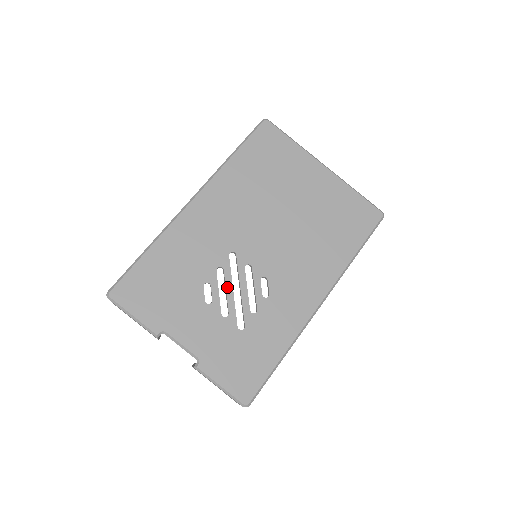
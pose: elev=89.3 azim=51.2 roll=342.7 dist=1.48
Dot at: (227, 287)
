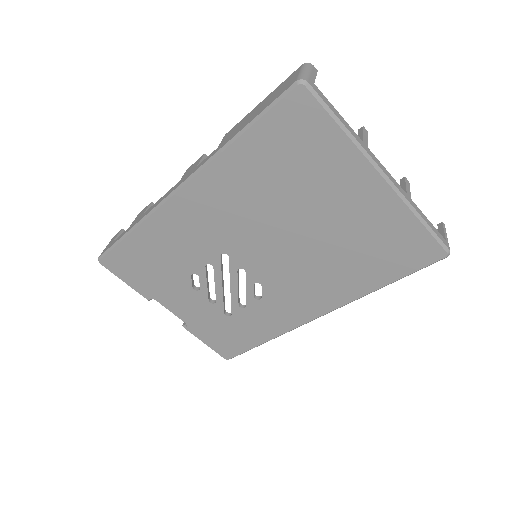
Dot at: (216, 282)
